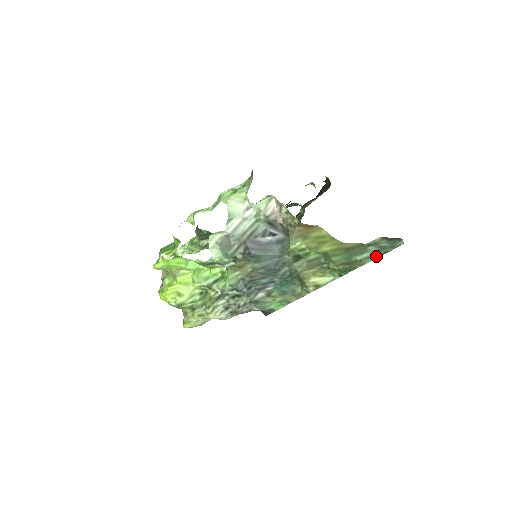
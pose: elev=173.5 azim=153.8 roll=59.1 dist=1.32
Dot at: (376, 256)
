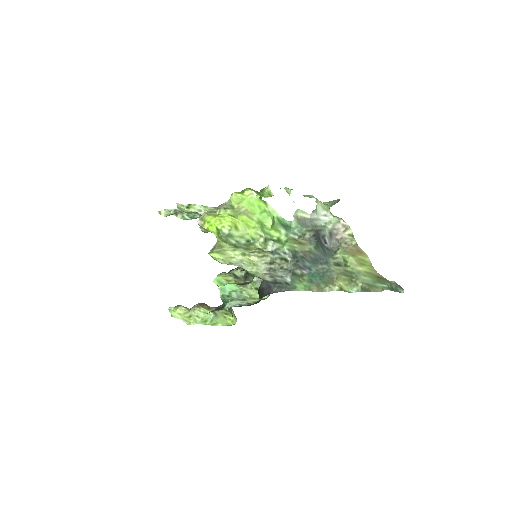
Dot at: (390, 290)
